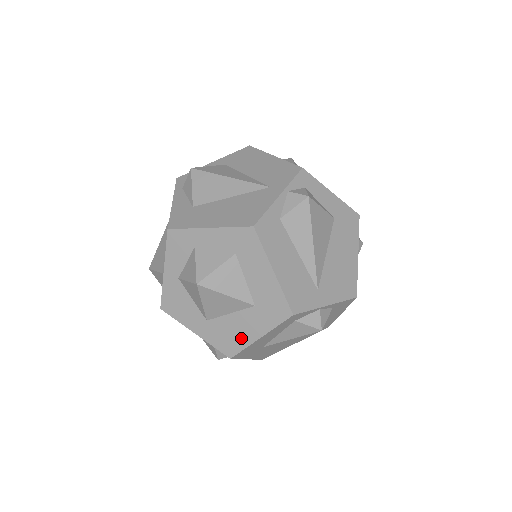
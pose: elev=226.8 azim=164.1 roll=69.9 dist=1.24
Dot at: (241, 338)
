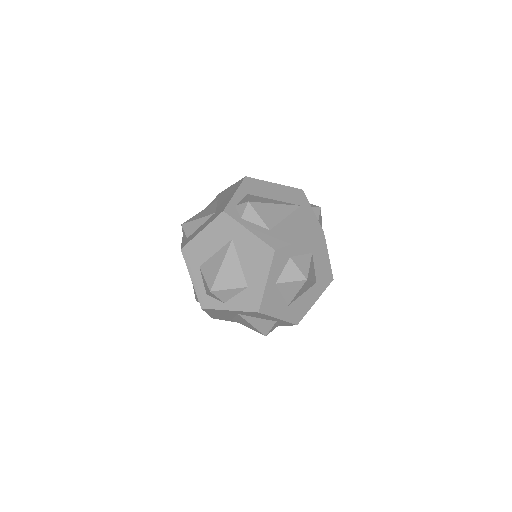
Dot at: (306, 307)
